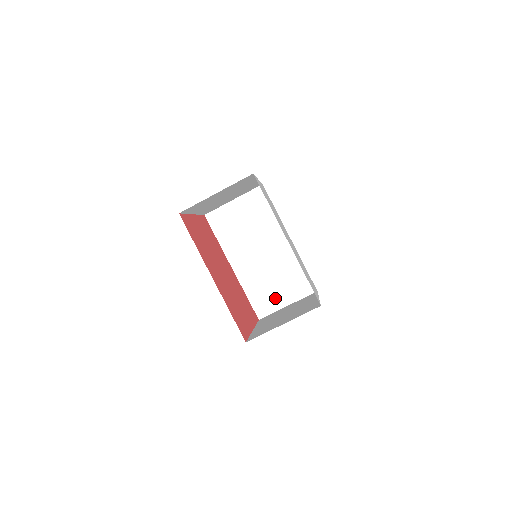
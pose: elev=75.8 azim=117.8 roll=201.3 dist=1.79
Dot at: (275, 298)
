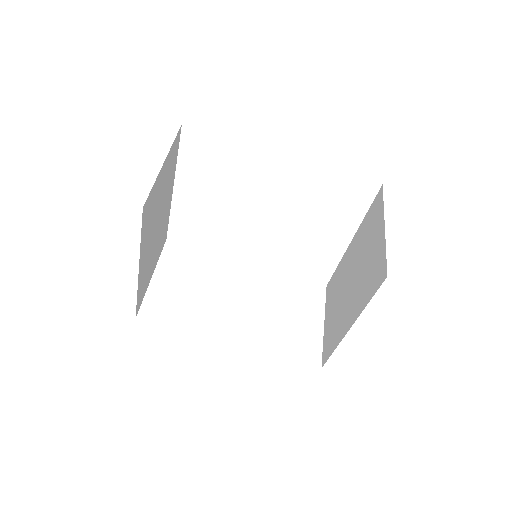
Dot at: (305, 330)
